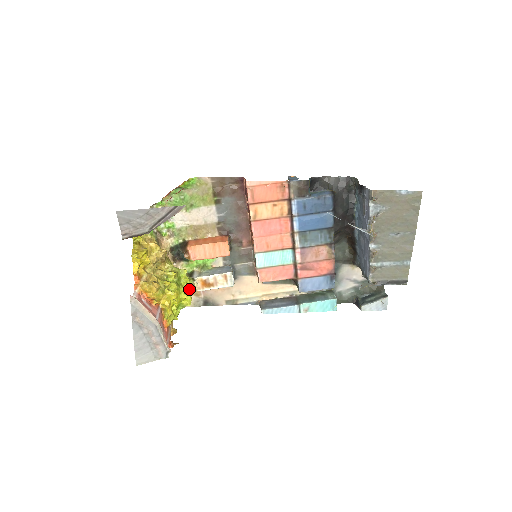
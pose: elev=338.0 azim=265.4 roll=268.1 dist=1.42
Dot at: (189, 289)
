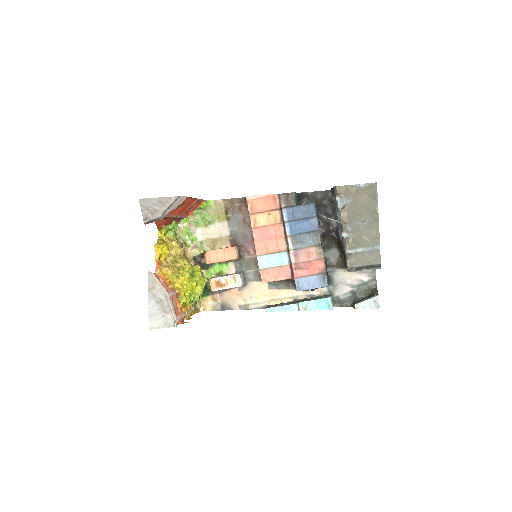
Dot at: (203, 284)
